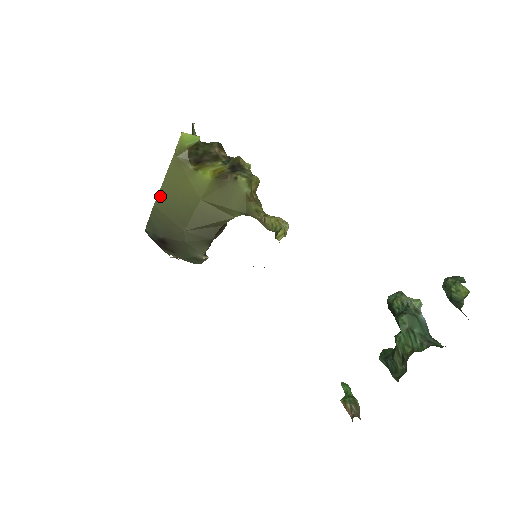
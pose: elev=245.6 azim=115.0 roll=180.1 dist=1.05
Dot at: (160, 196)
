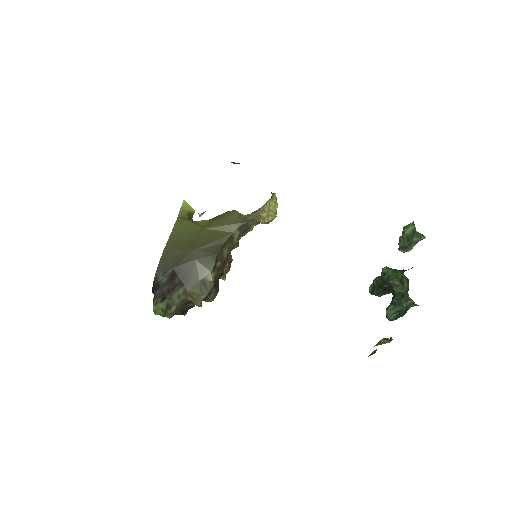
Dot at: (169, 242)
